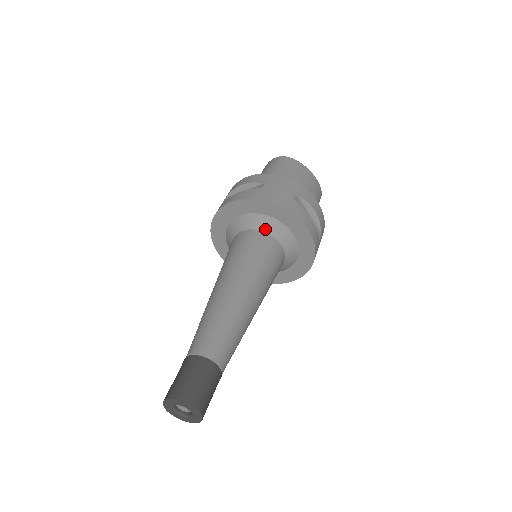
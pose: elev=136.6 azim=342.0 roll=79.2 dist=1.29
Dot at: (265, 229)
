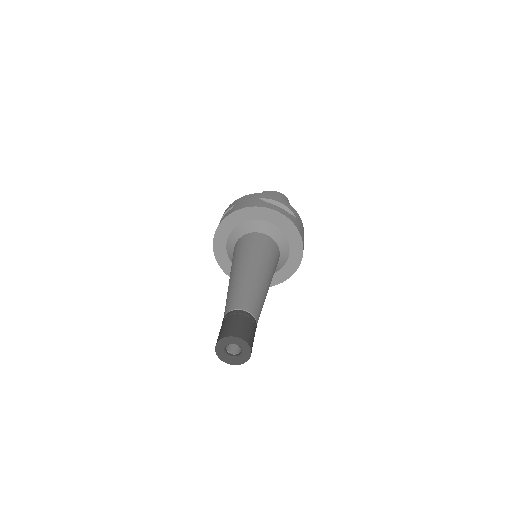
Dot at: (281, 247)
